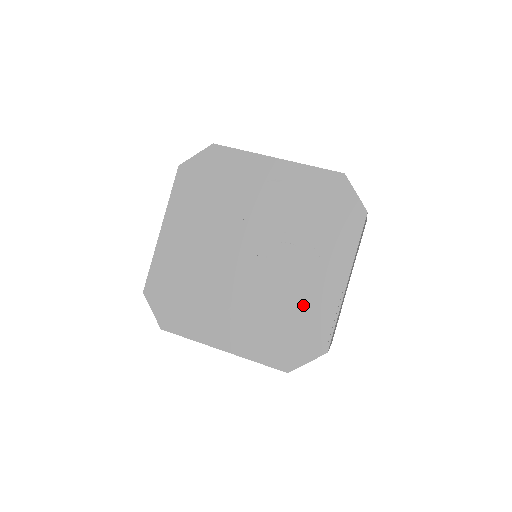
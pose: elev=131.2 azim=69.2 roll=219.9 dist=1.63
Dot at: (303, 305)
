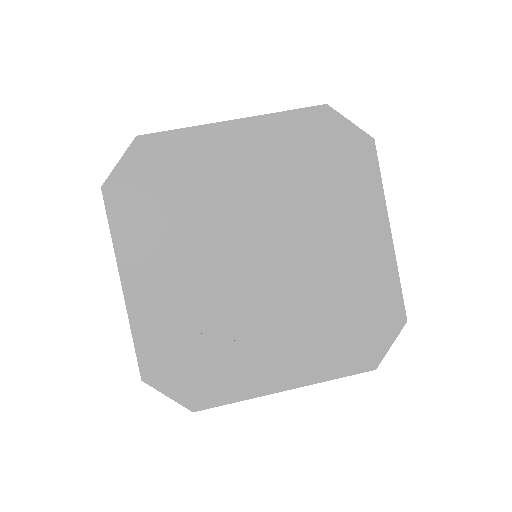
Dot at: (355, 283)
